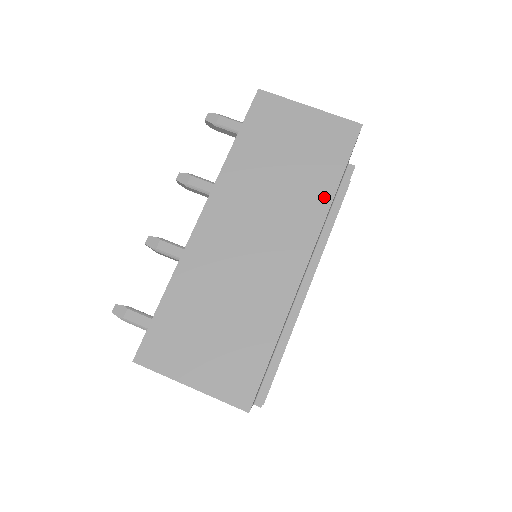
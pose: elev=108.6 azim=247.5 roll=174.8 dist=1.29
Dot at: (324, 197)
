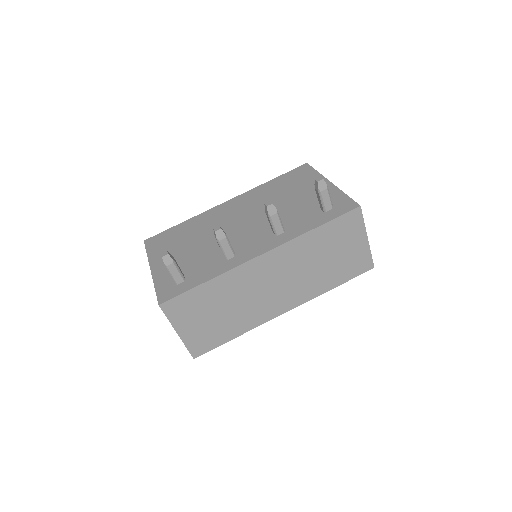
Dot at: (321, 290)
